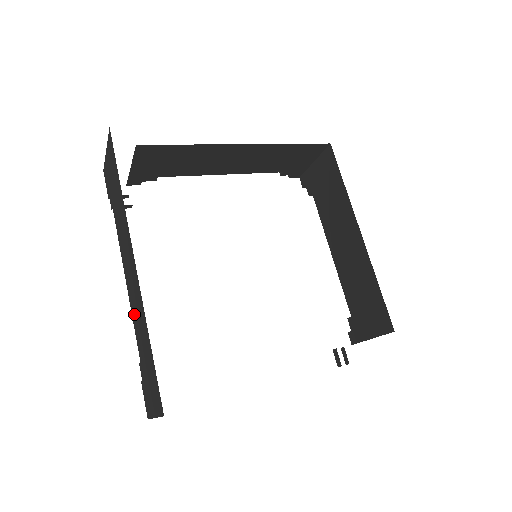
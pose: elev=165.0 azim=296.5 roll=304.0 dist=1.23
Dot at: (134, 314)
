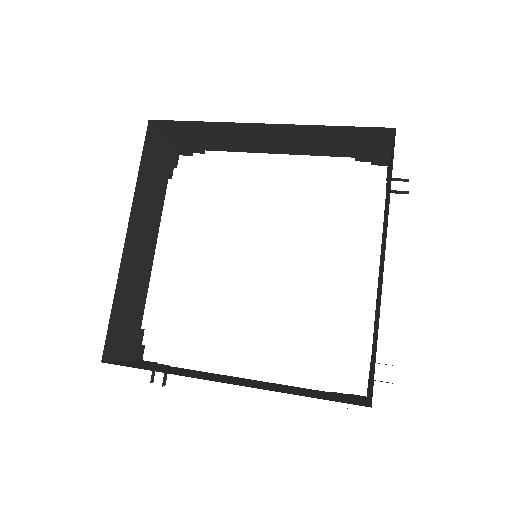
Dot at: occluded
